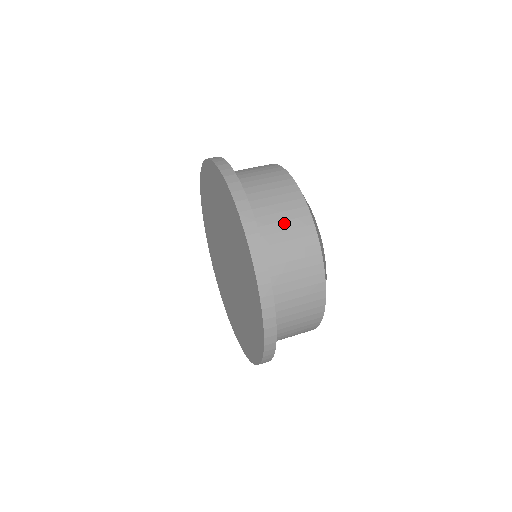
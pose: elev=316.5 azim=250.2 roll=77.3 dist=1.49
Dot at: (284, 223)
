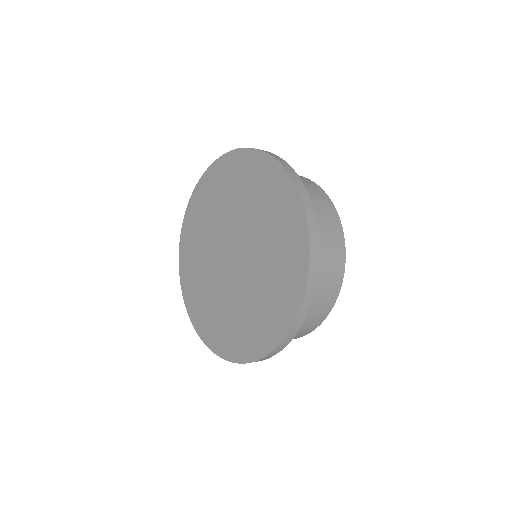
Dot at: occluded
